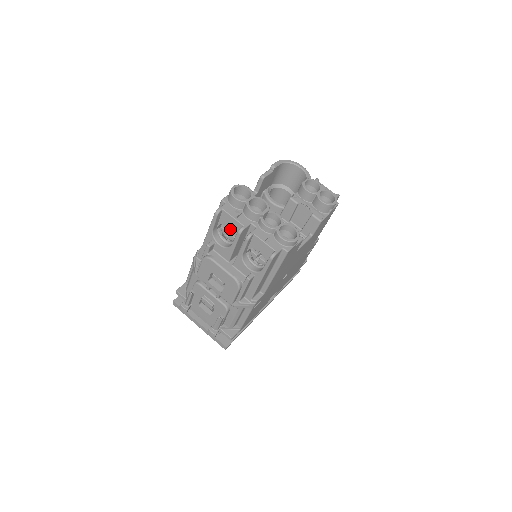
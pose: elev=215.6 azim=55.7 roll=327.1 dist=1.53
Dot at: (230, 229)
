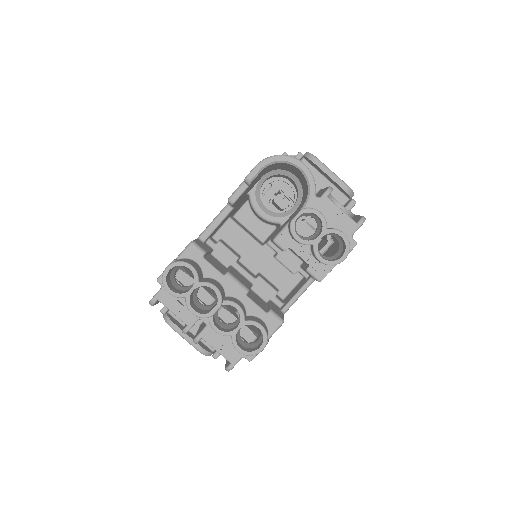
Dot at: occluded
